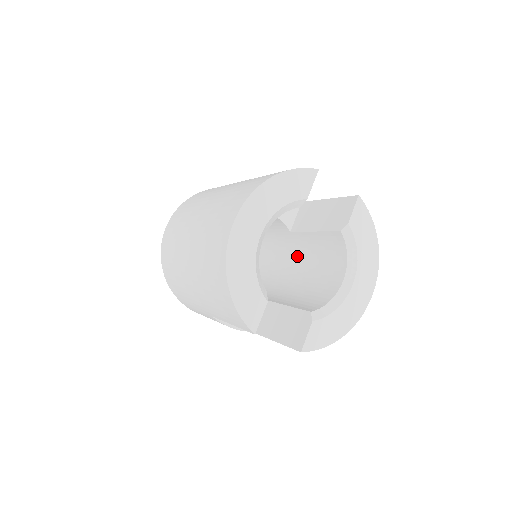
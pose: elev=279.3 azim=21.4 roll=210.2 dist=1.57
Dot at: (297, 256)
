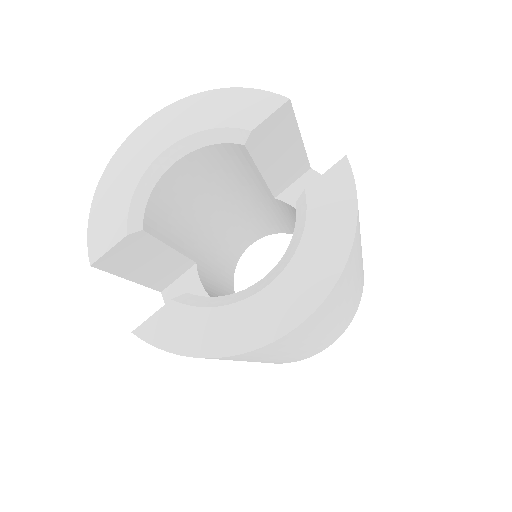
Dot at: occluded
